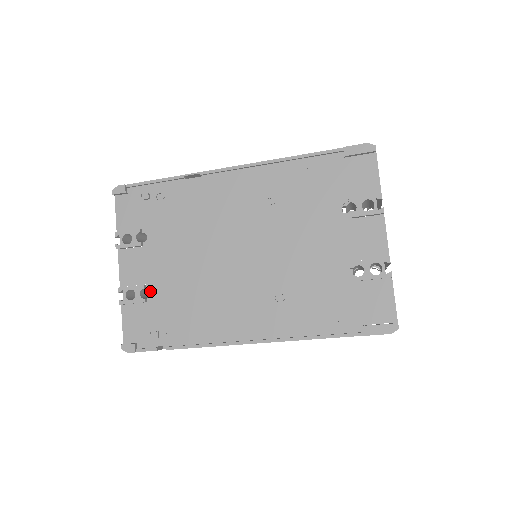
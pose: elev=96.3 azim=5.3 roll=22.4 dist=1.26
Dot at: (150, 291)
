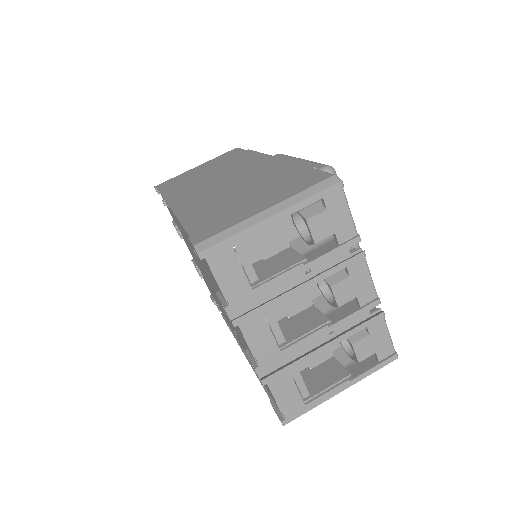
Dot at: occluded
